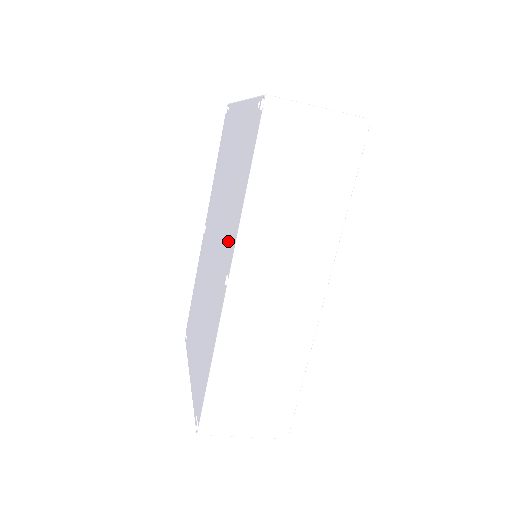
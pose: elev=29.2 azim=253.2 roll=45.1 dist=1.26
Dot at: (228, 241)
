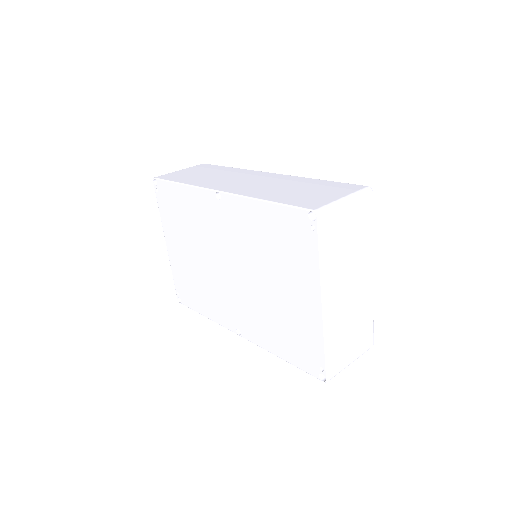
Dot at: (250, 323)
